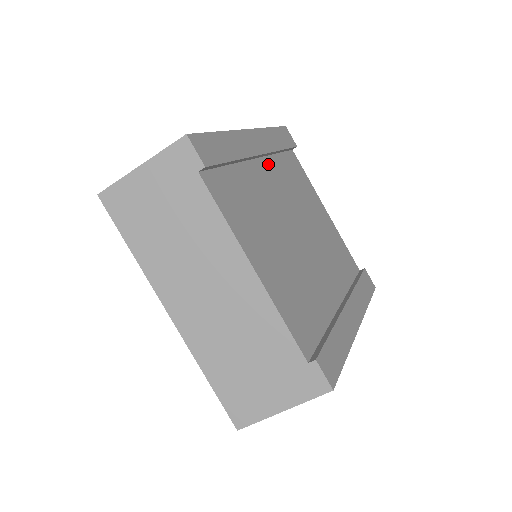
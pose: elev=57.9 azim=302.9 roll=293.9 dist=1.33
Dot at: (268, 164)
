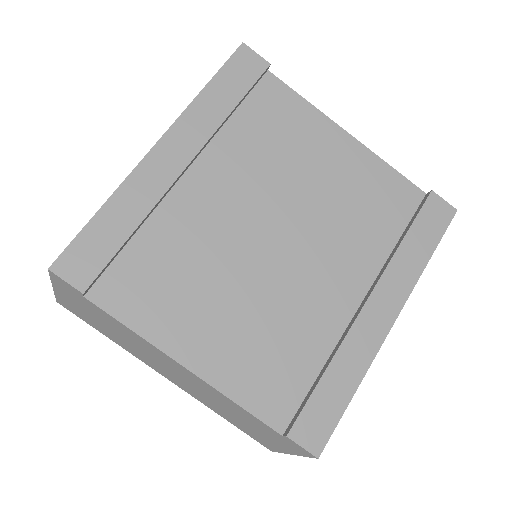
Dot at: (210, 160)
